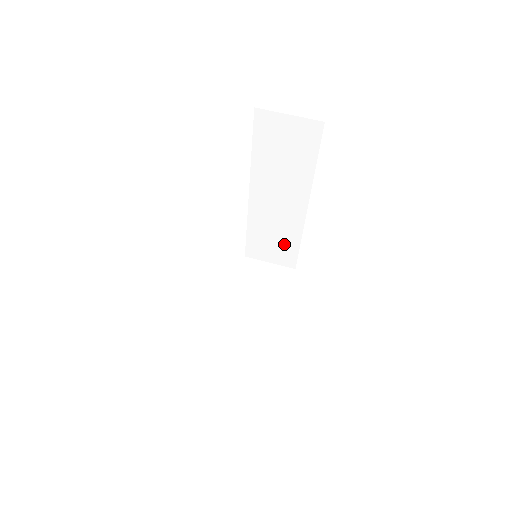
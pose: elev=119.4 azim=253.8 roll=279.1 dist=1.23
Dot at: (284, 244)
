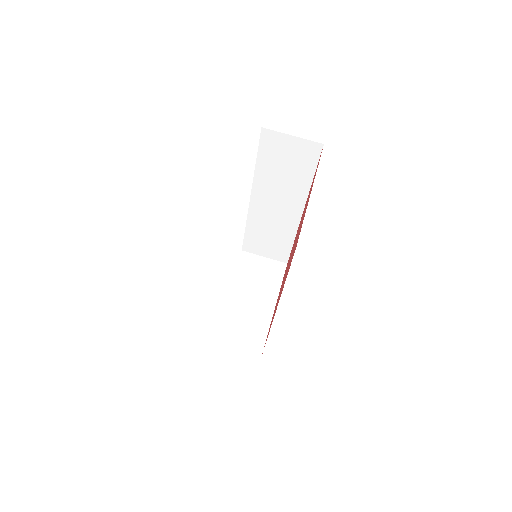
Dot at: (279, 242)
